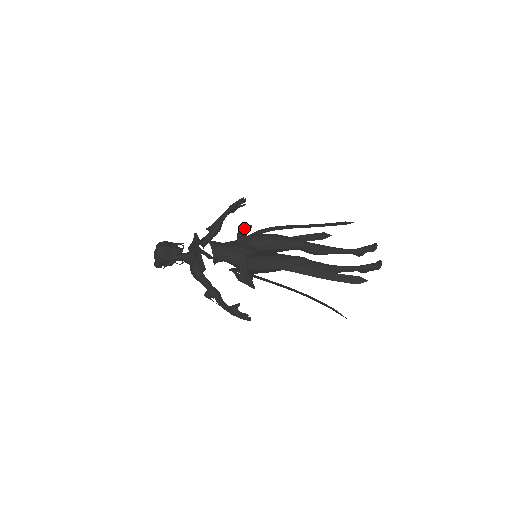
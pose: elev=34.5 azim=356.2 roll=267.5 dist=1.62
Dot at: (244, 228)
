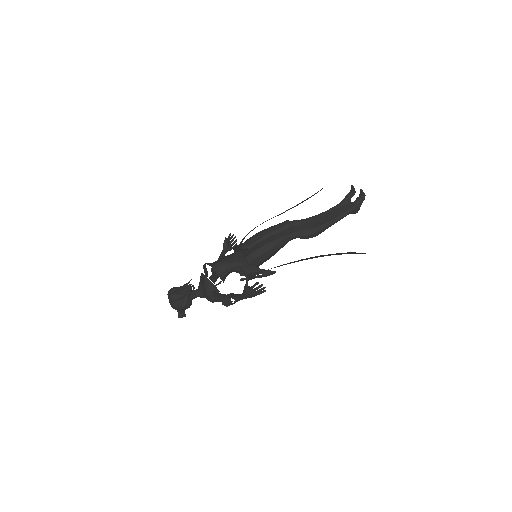
Dot at: occluded
